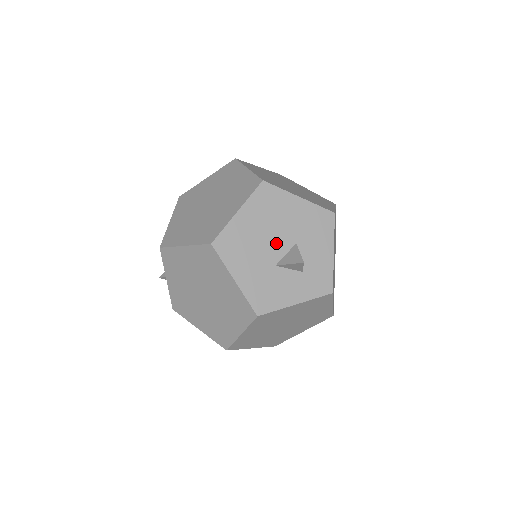
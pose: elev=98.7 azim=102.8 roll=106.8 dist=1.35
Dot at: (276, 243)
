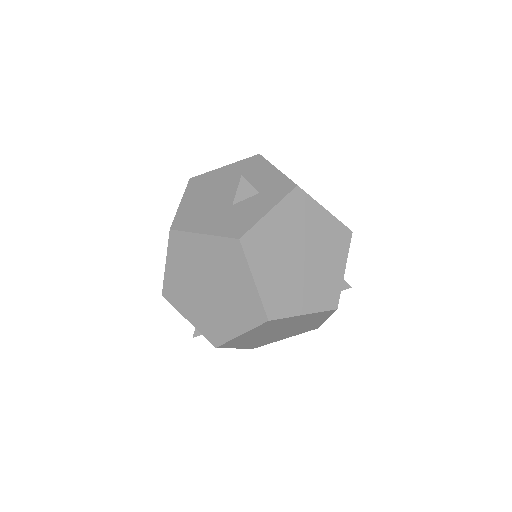
Dot at: (223, 196)
